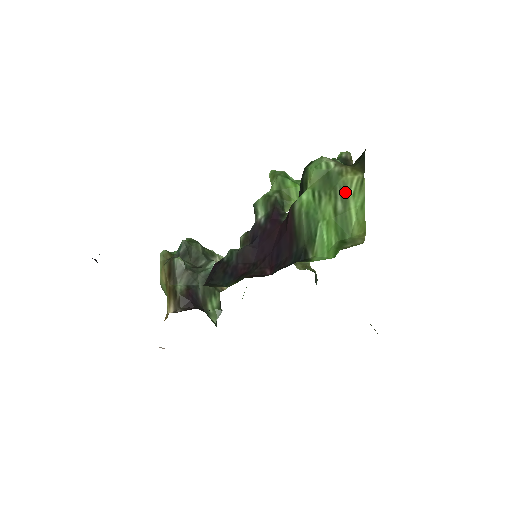
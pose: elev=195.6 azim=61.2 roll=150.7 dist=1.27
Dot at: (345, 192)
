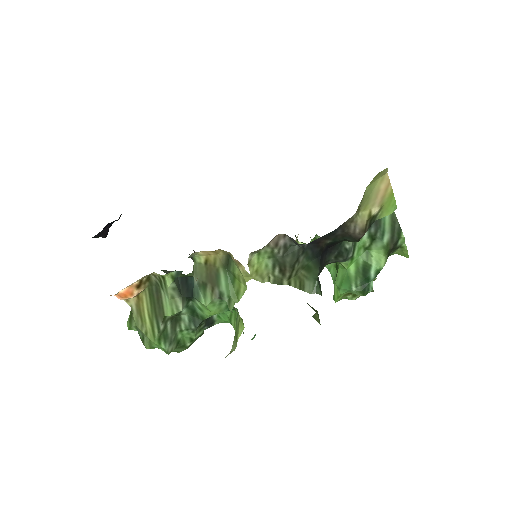
Dot at: occluded
